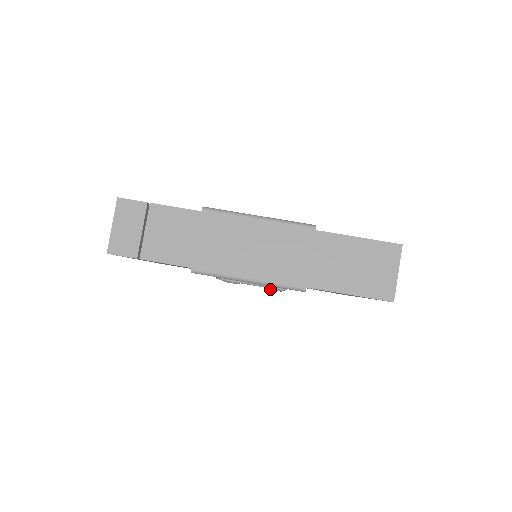
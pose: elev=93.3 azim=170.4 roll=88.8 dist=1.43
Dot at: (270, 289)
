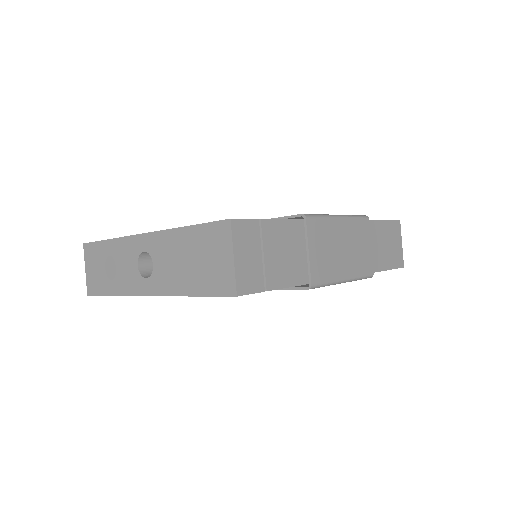
Dot at: occluded
